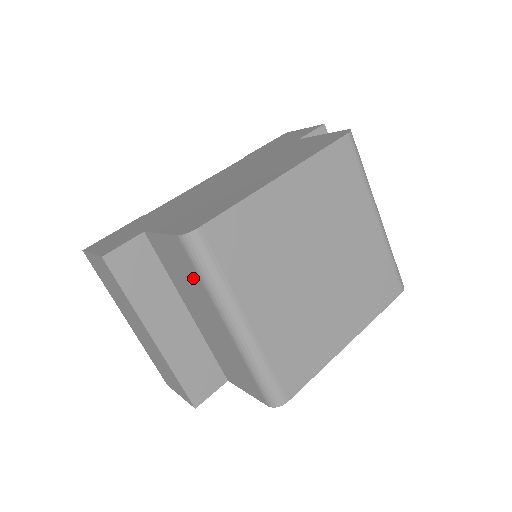
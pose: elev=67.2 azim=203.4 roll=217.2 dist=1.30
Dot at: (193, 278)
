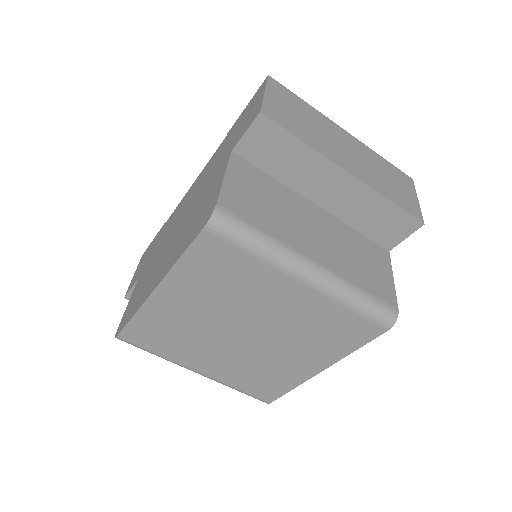
Dot at: occluded
